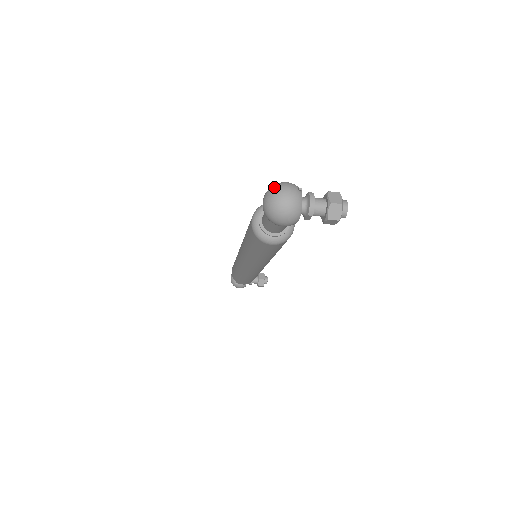
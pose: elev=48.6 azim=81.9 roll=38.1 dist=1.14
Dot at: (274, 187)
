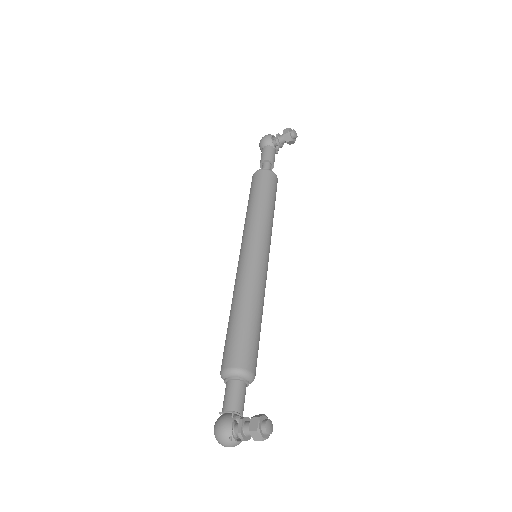
Dot at: occluded
